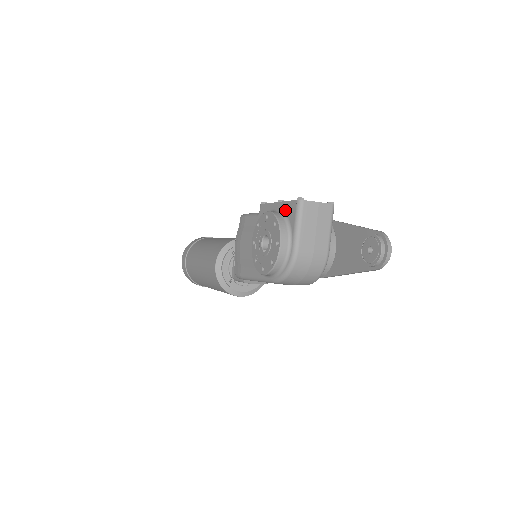
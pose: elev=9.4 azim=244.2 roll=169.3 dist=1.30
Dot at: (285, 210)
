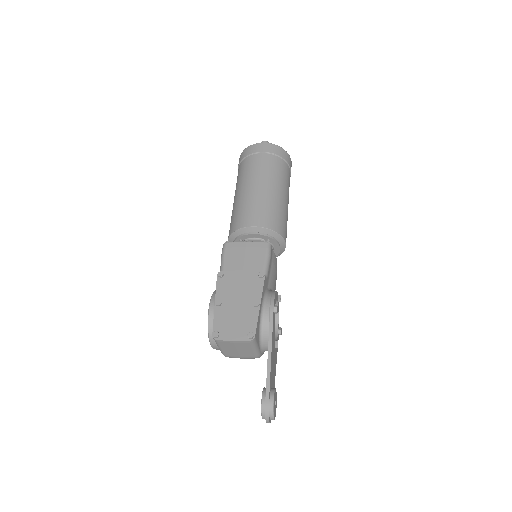
Dot at: occluded
